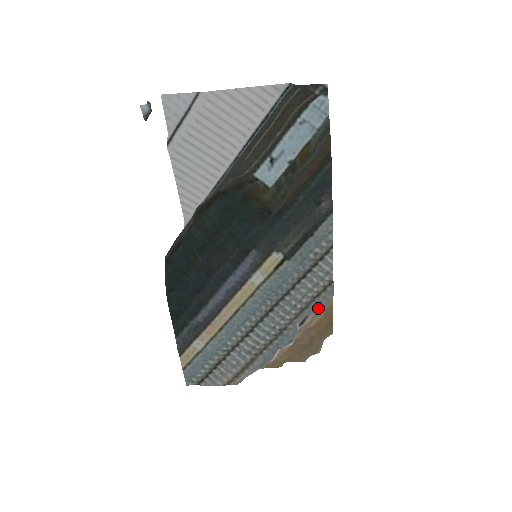
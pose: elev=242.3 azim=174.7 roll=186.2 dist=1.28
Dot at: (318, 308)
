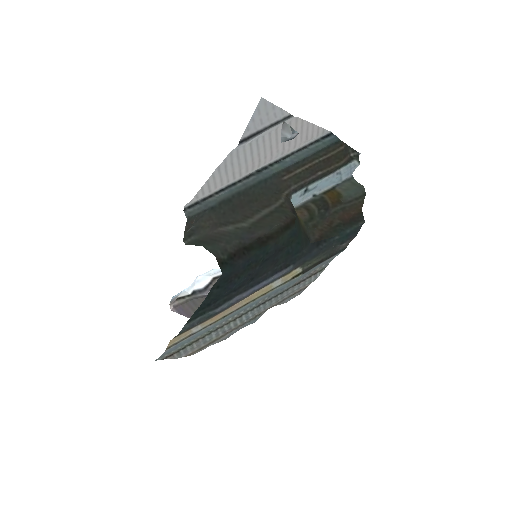
Dot at: (286, 302)
